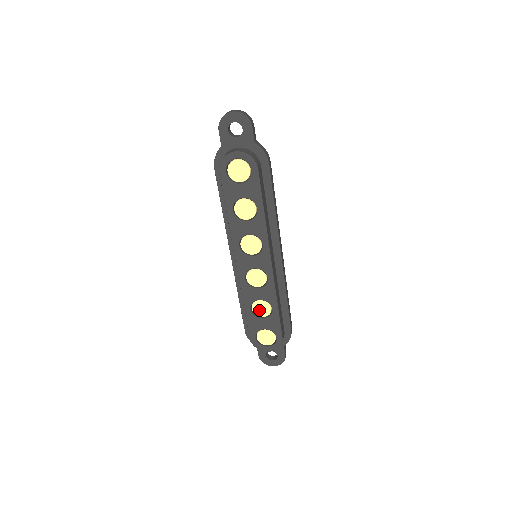
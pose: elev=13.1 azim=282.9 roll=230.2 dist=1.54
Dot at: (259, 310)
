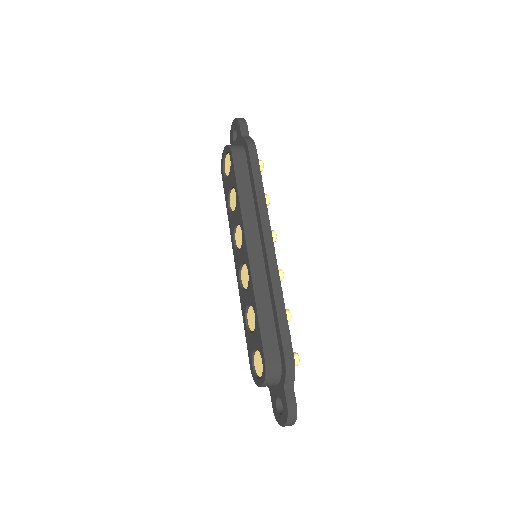
Dot at: (251, 321)
